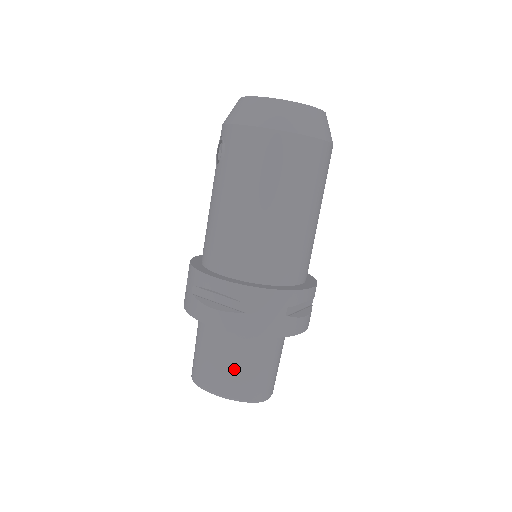
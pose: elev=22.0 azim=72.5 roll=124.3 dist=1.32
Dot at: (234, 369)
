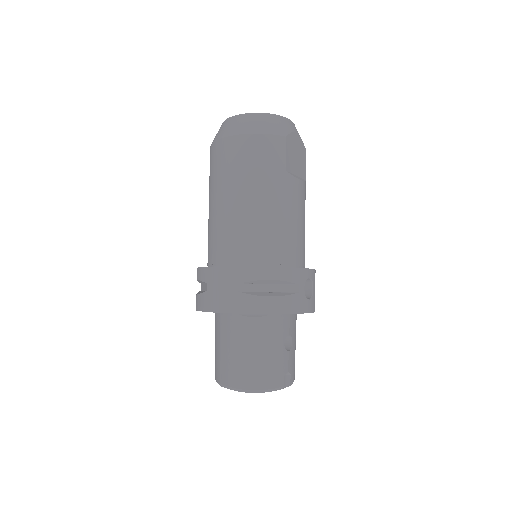
Dot at: (223, 355)
